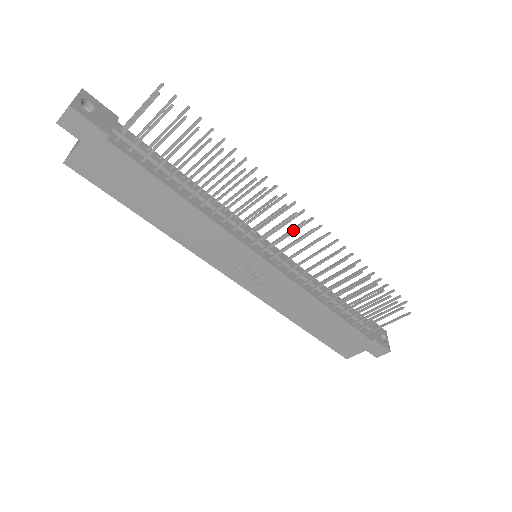
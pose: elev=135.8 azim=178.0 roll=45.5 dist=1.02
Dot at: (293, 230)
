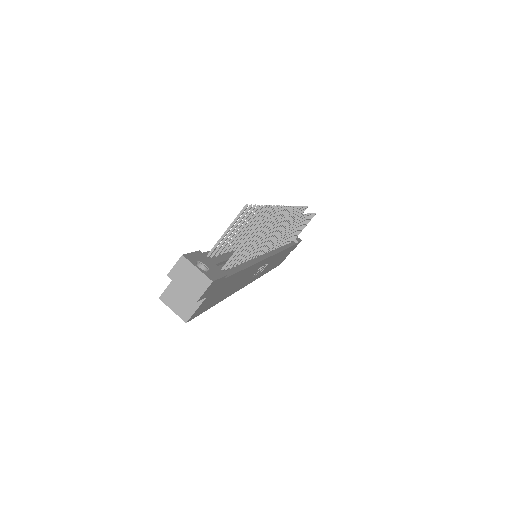
Dot at: (289, 225)
